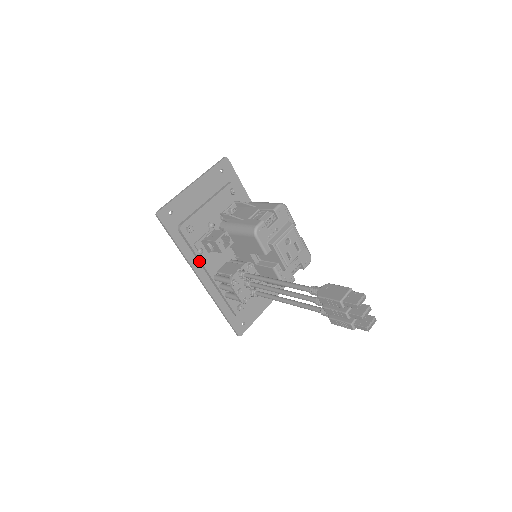
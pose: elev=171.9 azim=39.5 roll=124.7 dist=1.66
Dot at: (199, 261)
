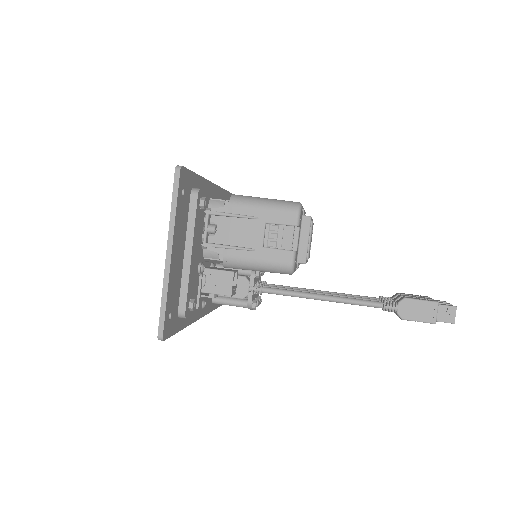
Dot at: occluded
